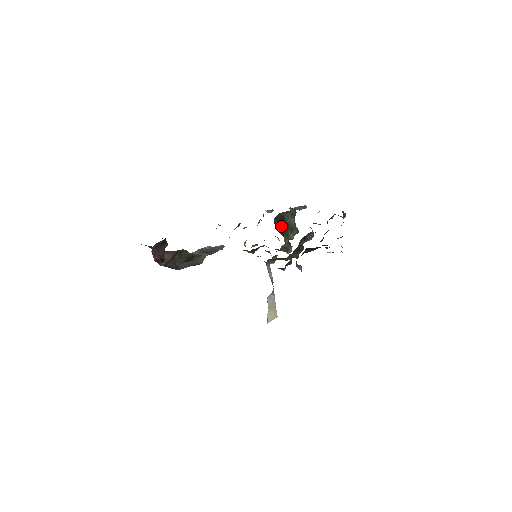
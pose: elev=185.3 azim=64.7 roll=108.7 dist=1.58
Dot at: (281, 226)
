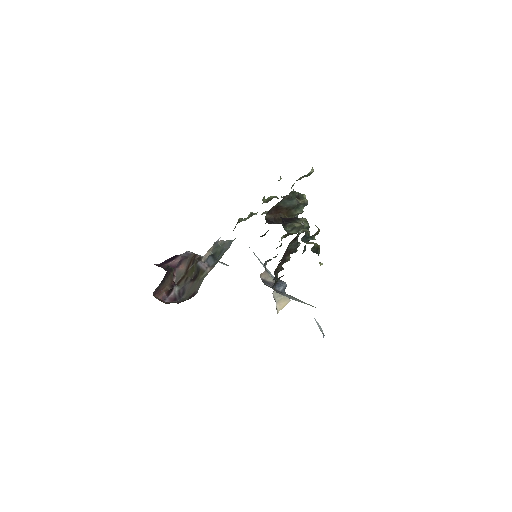
Dot at: (280, 213)
